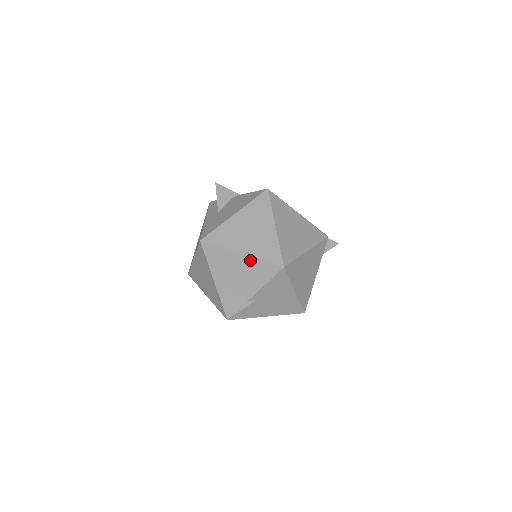
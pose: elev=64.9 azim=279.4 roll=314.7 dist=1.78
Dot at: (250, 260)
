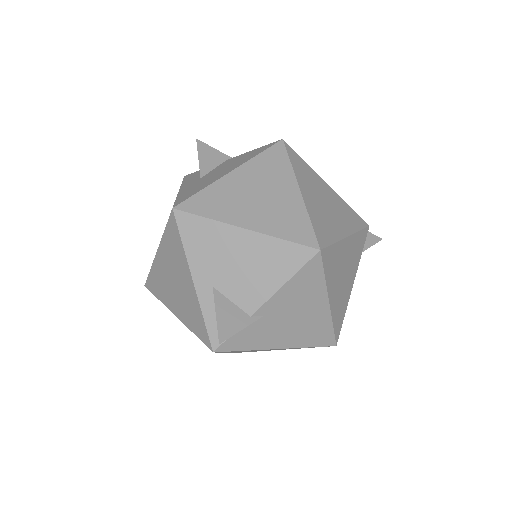
Dot at: (260, 239)
